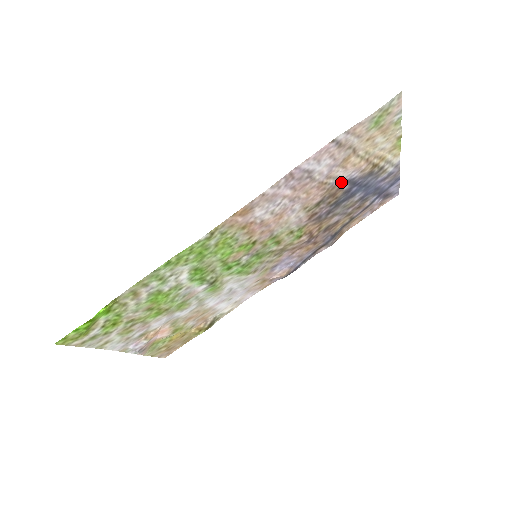
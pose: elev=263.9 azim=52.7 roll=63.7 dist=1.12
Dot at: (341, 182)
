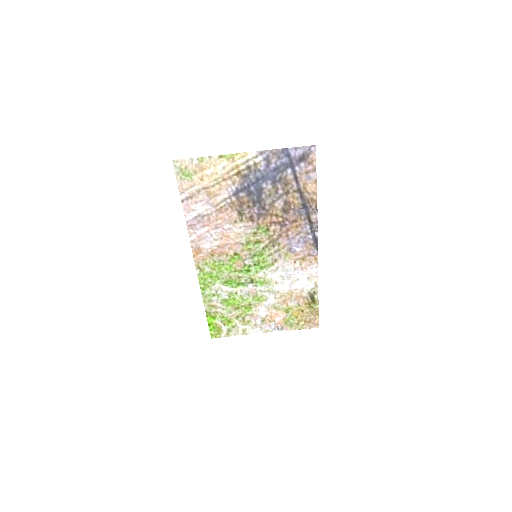
Dot at: (232, 197)
